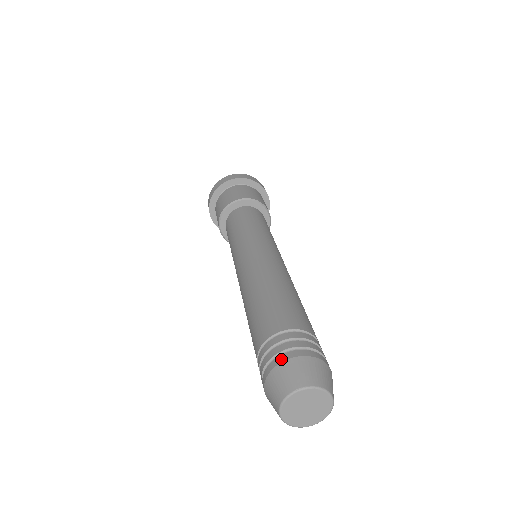
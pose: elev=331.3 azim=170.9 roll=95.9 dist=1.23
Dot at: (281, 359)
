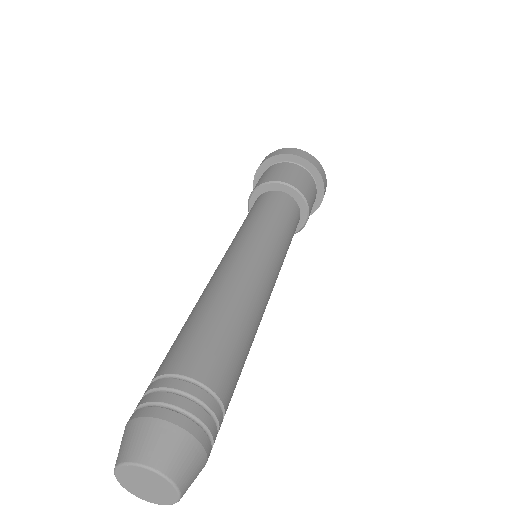
Dot at: (177, 419)
